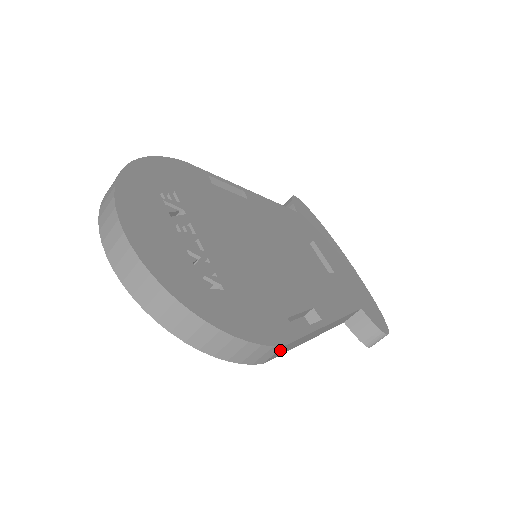
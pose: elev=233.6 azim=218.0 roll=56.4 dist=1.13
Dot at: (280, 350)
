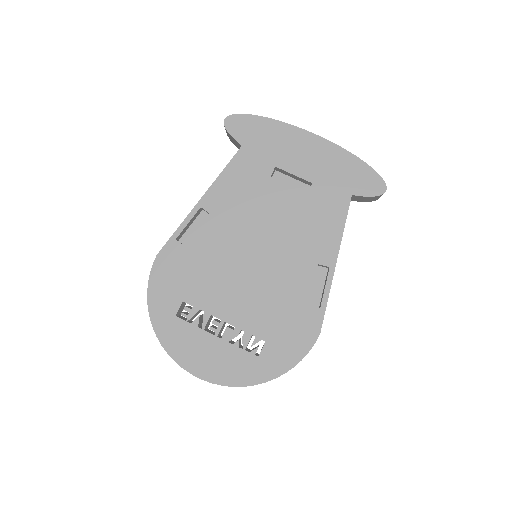
Dot at: occluded
